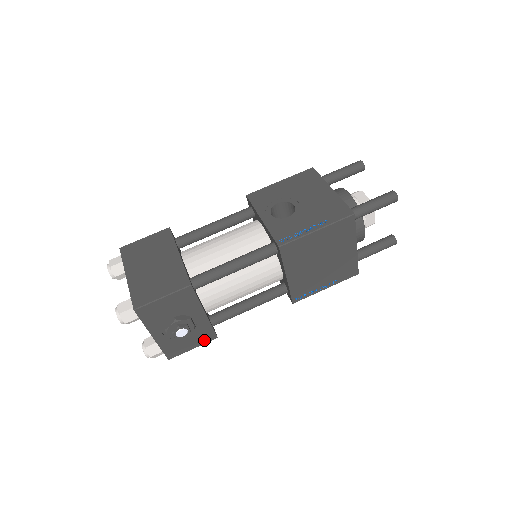
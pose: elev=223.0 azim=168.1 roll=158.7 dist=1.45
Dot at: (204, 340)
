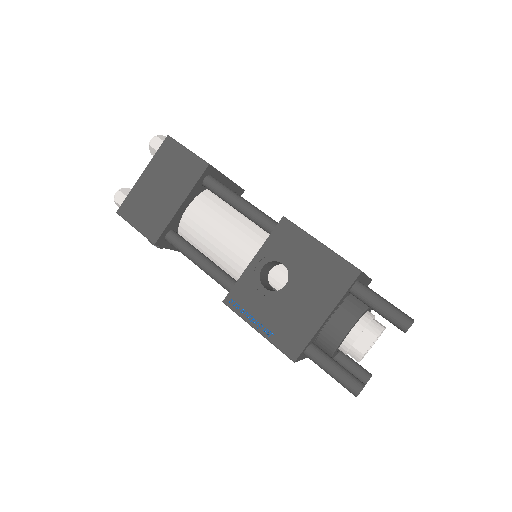
Dot at: occluded
